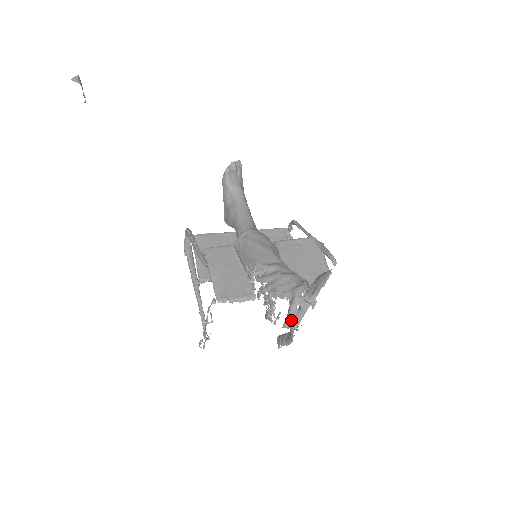
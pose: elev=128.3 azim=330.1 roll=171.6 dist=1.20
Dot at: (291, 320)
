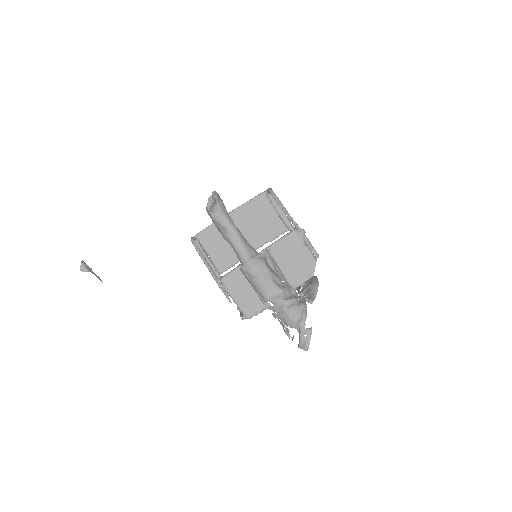
Dot at: (303, 345)
